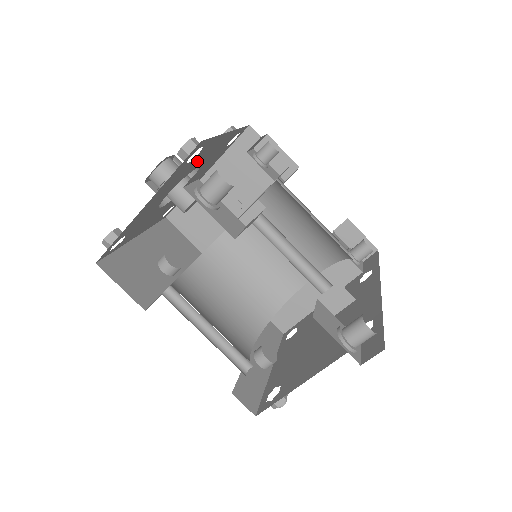
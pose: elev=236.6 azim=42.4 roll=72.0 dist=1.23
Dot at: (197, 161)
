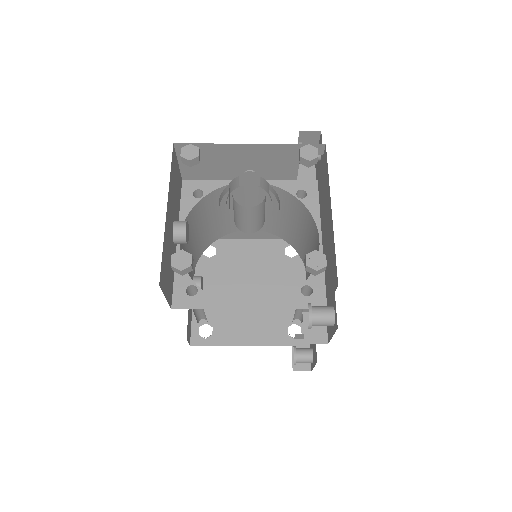
Dot at: occluded
